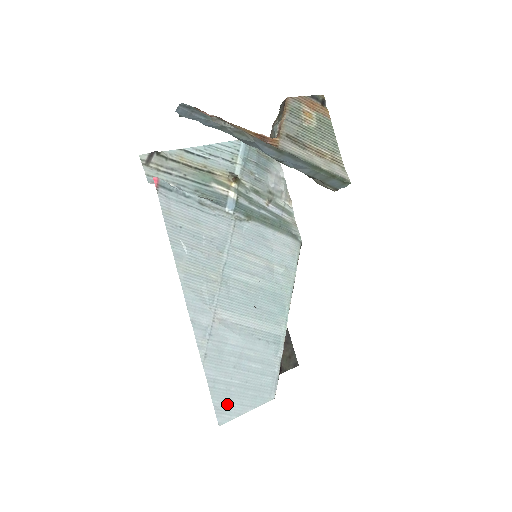
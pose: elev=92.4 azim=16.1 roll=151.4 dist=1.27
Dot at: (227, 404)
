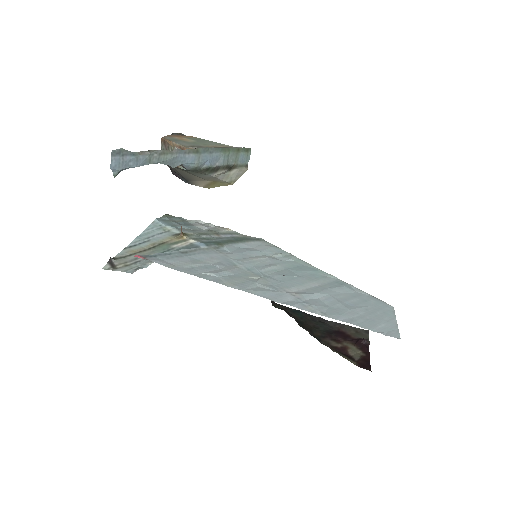
Dot at: (381, 327)
